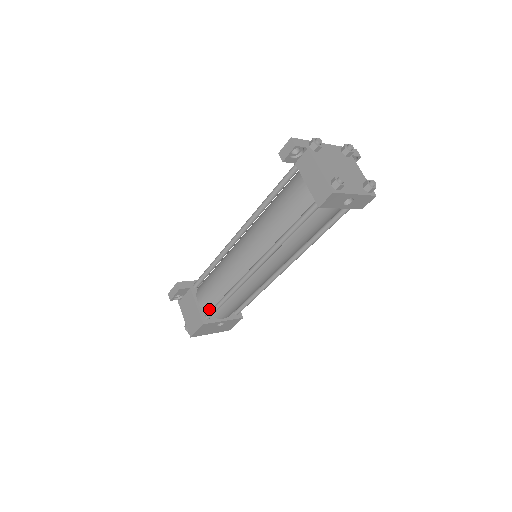
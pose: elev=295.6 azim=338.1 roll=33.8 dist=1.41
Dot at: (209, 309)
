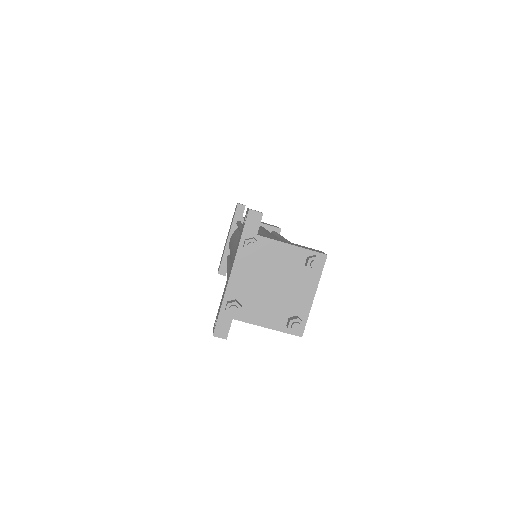
Dot at: occluded
